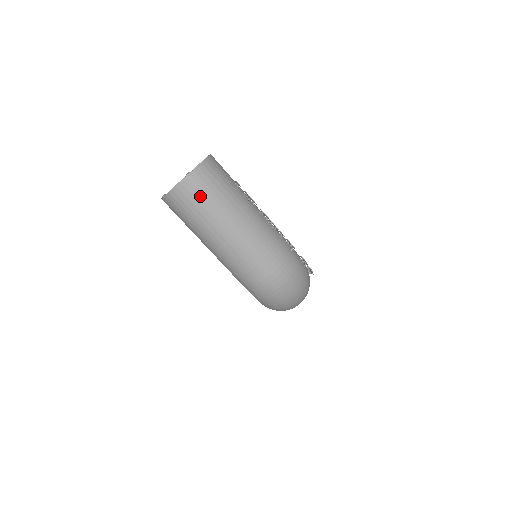
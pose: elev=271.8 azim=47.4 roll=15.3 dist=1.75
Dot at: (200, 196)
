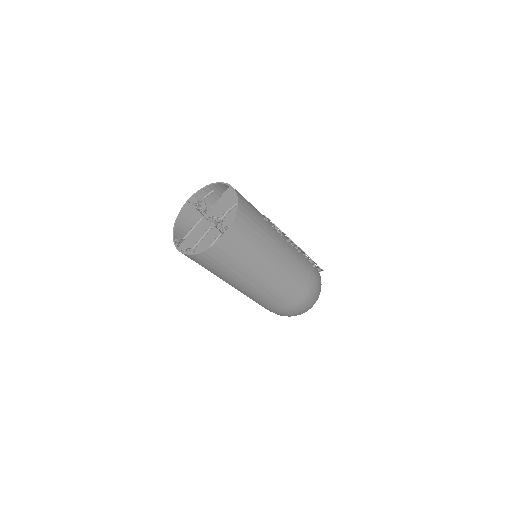
Dot at: (238, 253)
